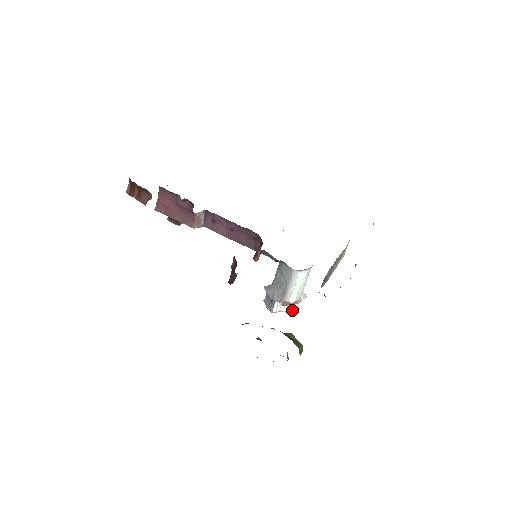
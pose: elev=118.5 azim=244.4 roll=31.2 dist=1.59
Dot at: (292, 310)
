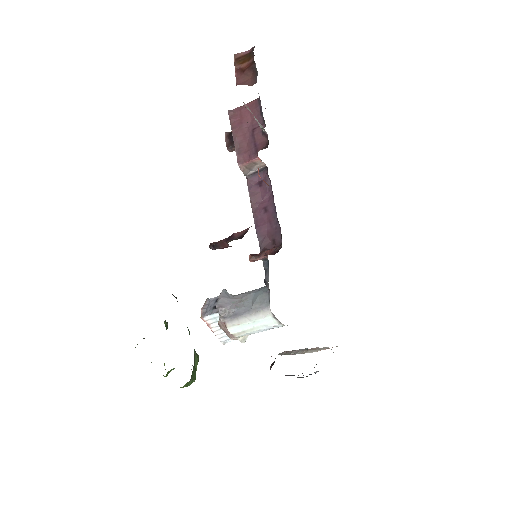
Dot at: (219, 337)
